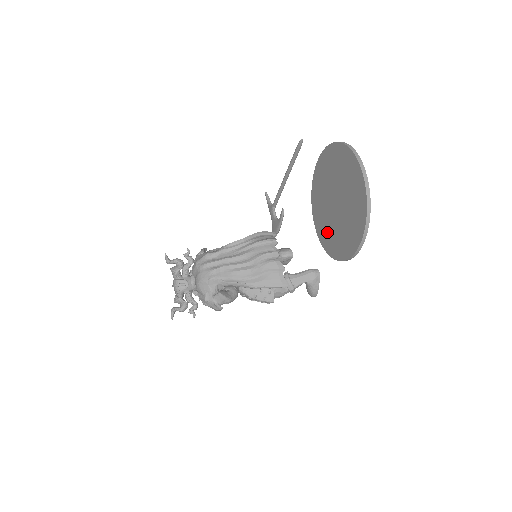
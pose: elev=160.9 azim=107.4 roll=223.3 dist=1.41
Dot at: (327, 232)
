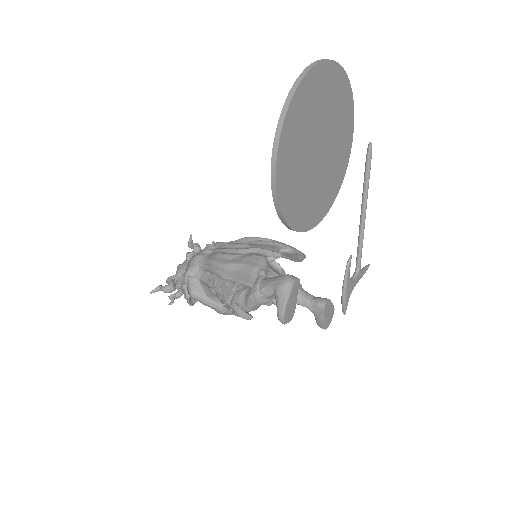
Dot at: occluded
